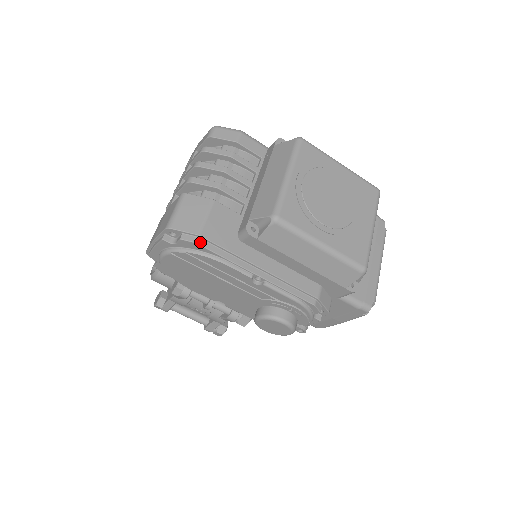
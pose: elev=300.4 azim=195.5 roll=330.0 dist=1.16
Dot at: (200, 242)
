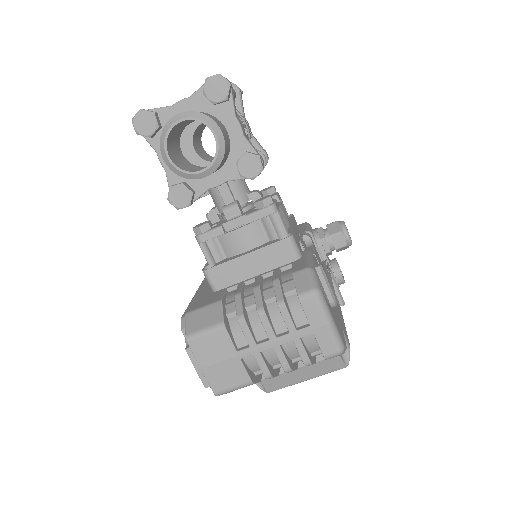
Dot at: occluded
